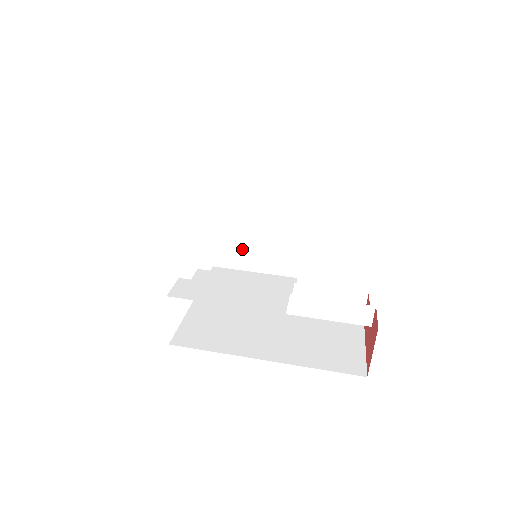
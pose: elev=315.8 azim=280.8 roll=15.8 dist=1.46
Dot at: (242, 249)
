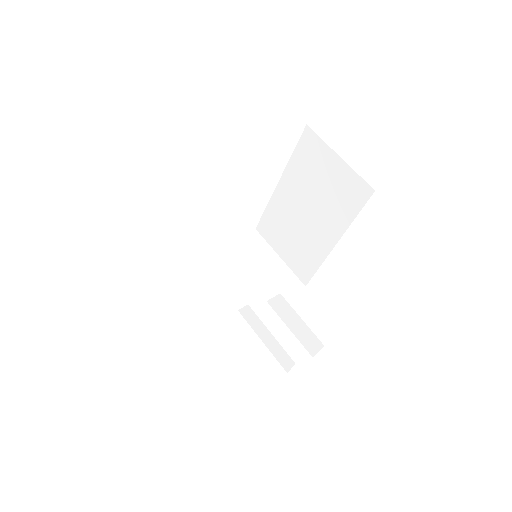
Dot at: (280, 234)
